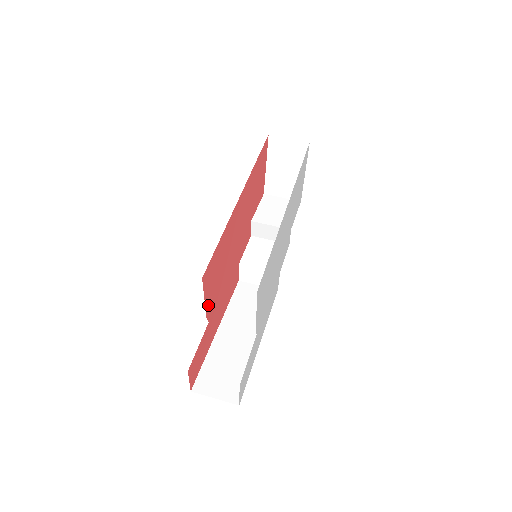
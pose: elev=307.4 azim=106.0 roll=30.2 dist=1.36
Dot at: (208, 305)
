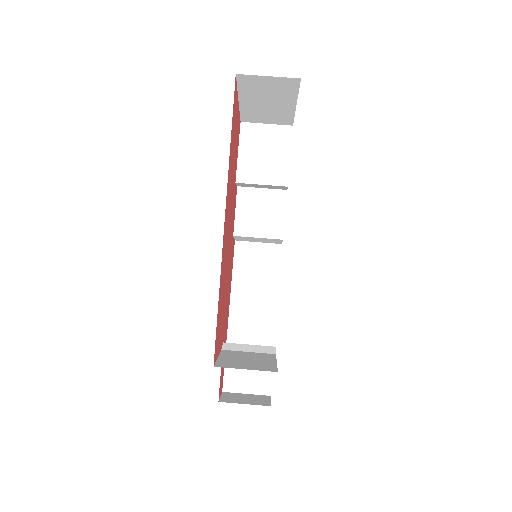
Dot at: (220, 344)
